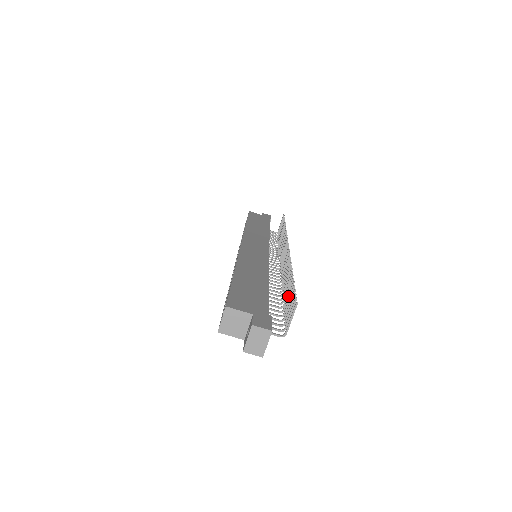
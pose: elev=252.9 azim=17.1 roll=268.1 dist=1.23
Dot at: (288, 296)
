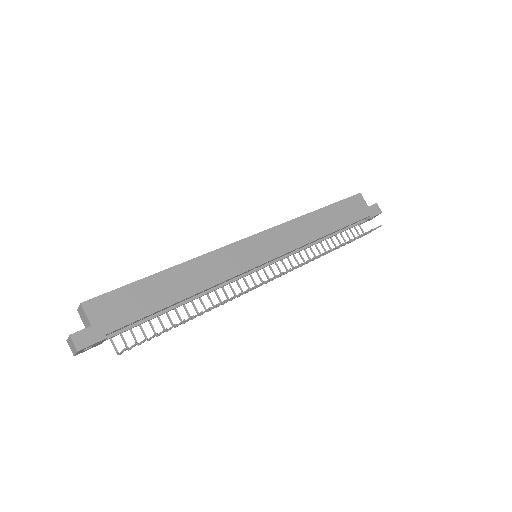
Dot at: (170, 327)
